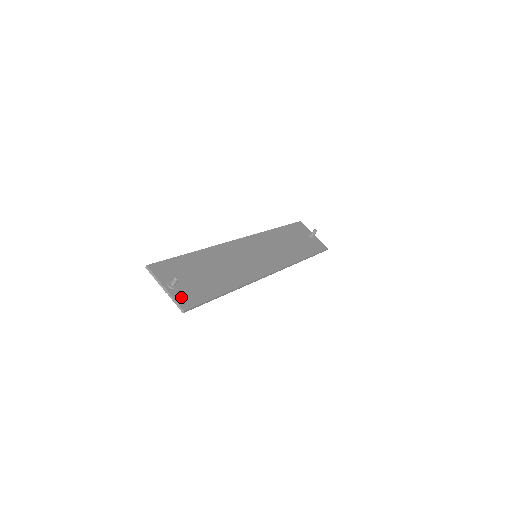
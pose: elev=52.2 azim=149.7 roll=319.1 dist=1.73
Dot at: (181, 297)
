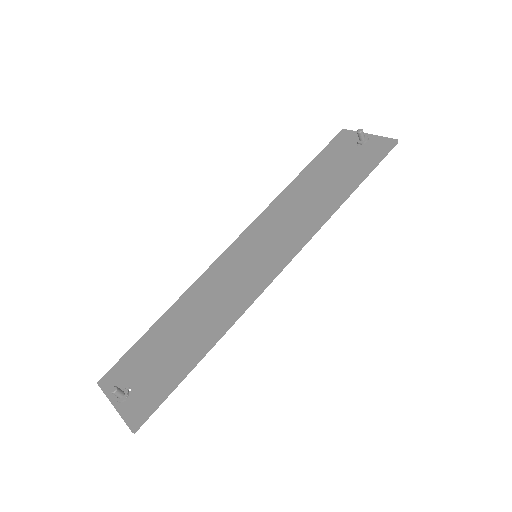
Dot at: (131, 409)
